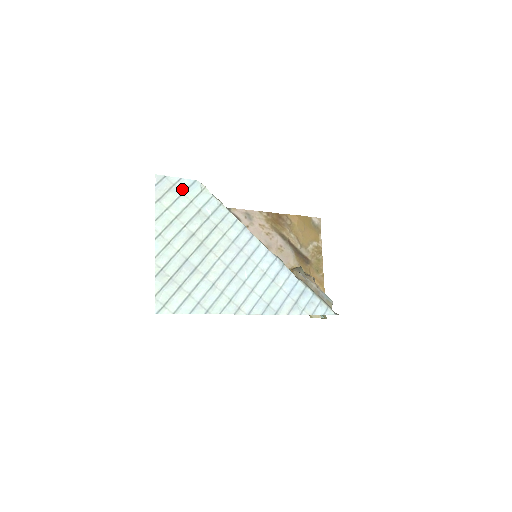
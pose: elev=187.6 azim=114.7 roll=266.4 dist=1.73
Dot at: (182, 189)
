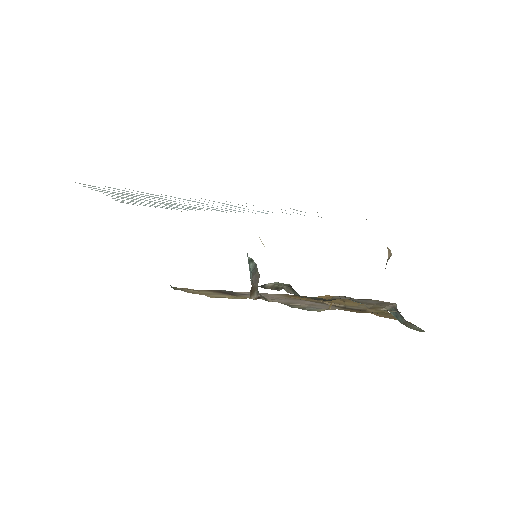
Dot at: (150, 205)
